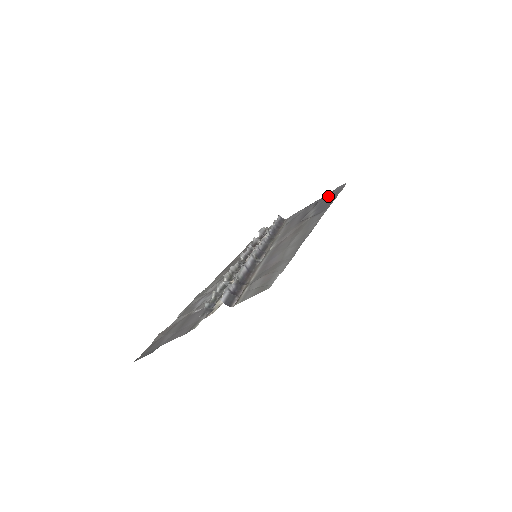
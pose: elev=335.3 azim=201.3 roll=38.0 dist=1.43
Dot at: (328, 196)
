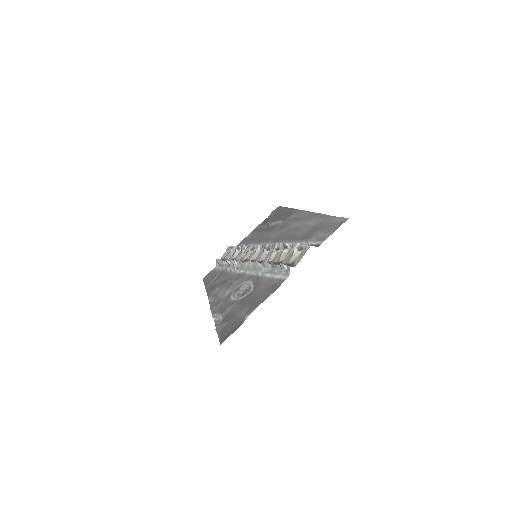
Dot at: (272, 216)
